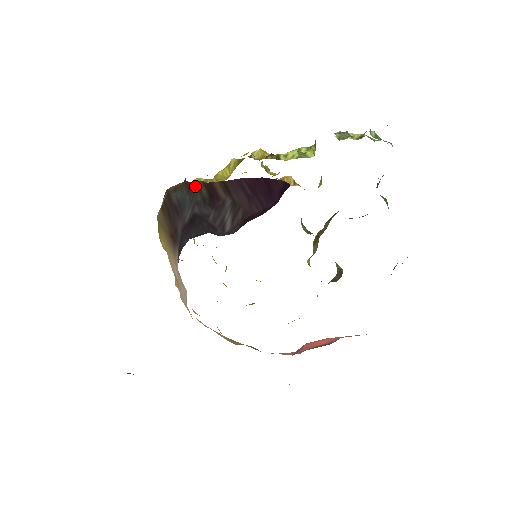
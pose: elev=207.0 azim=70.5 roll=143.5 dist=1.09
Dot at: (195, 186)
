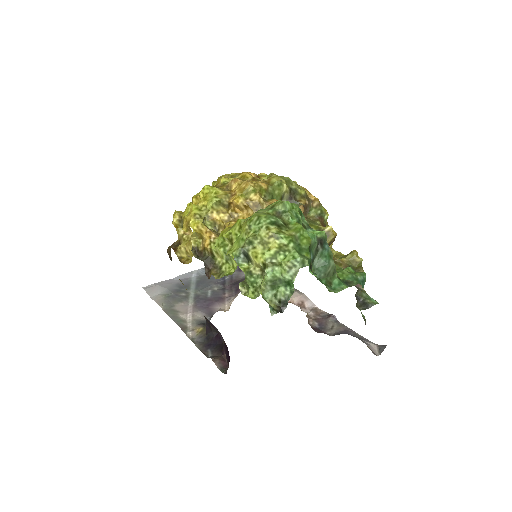
Dot at: occluded
